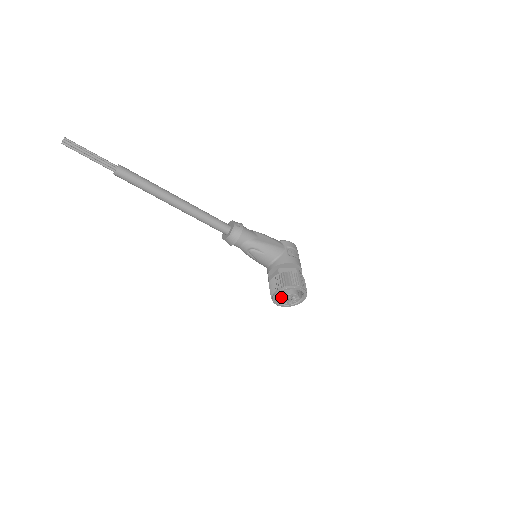
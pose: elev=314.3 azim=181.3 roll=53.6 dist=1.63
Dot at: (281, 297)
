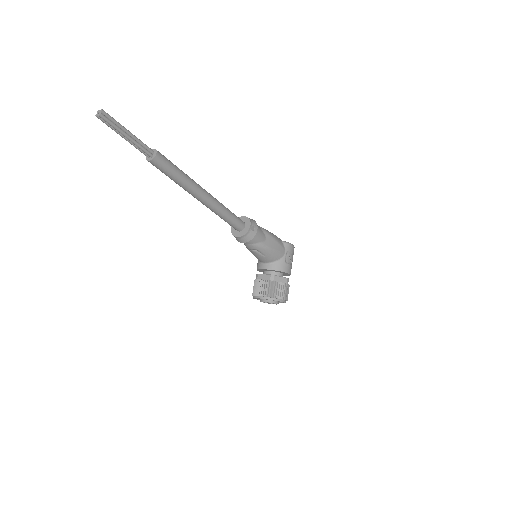
Dot at: (263, 300)
